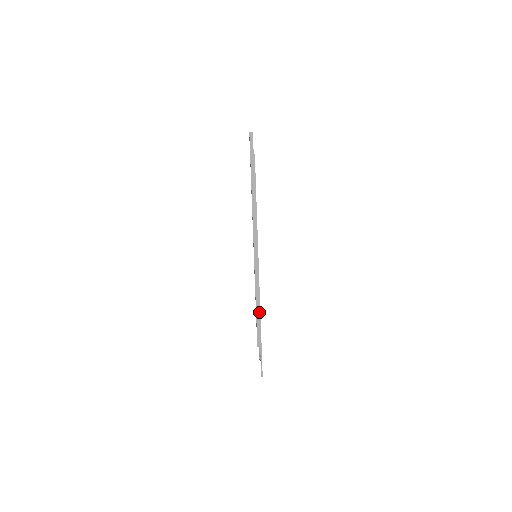
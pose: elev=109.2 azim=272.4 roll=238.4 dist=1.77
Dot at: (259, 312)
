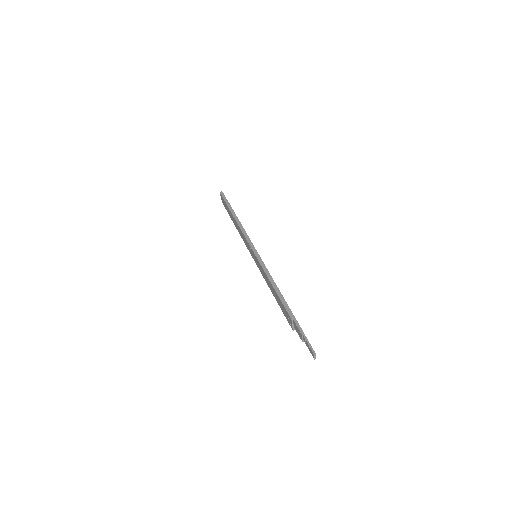
Dot at: (278, 290)
